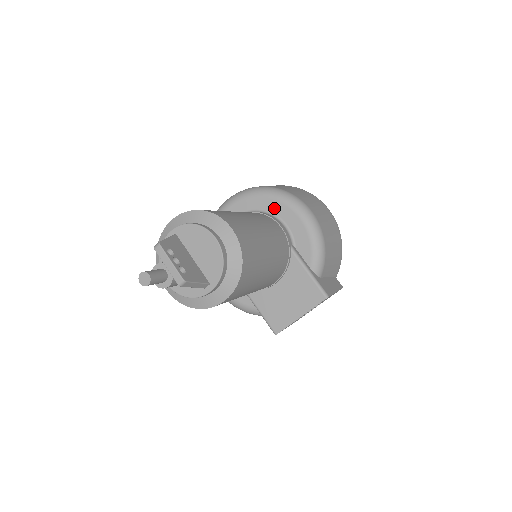
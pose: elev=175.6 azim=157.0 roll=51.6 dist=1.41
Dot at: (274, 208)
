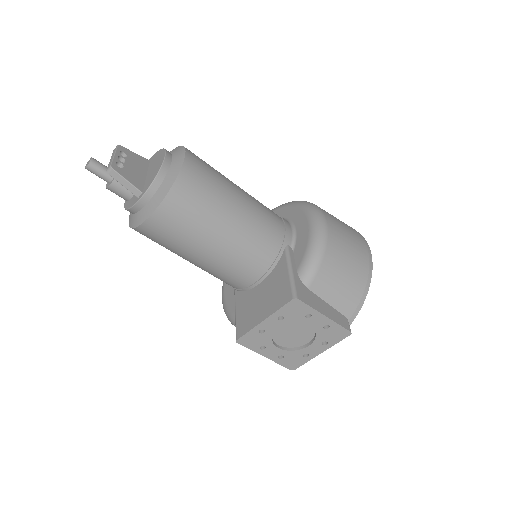
Dot at: (292, 215)
